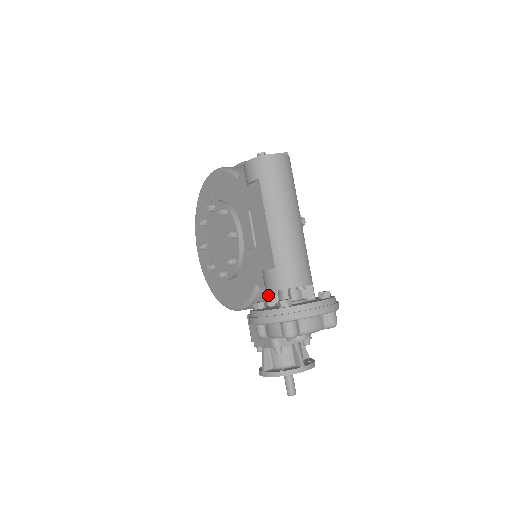
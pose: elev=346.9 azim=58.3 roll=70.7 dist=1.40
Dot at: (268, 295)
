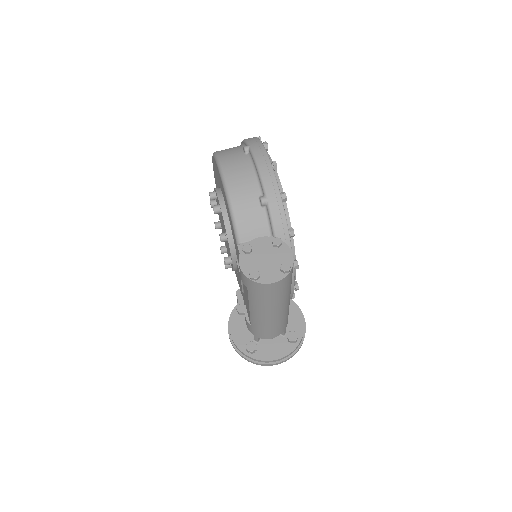
Dot at: occluded
